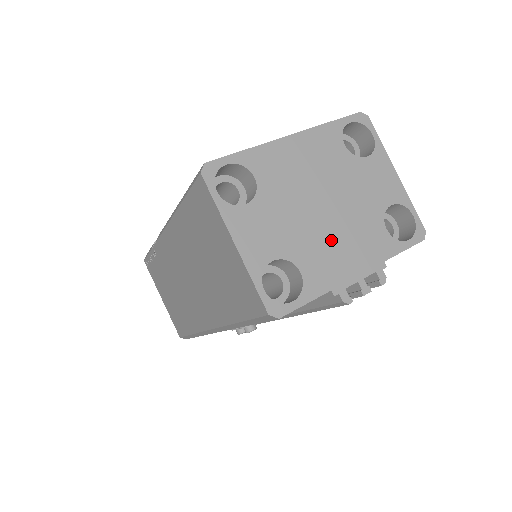
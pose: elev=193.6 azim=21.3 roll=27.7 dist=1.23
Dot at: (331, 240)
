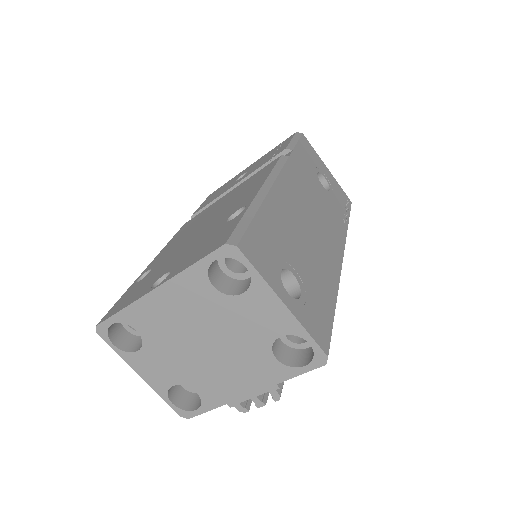
Dot at: (218, 371)
